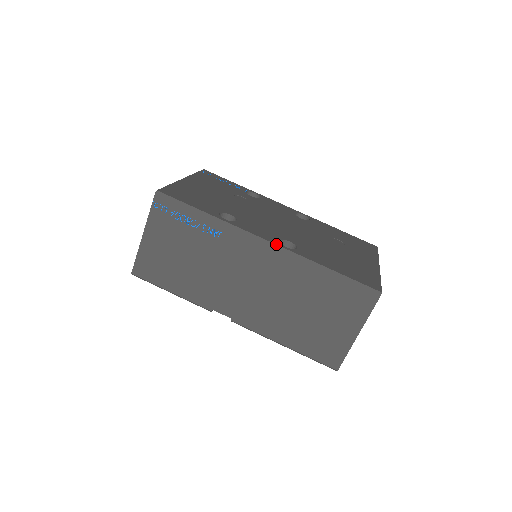
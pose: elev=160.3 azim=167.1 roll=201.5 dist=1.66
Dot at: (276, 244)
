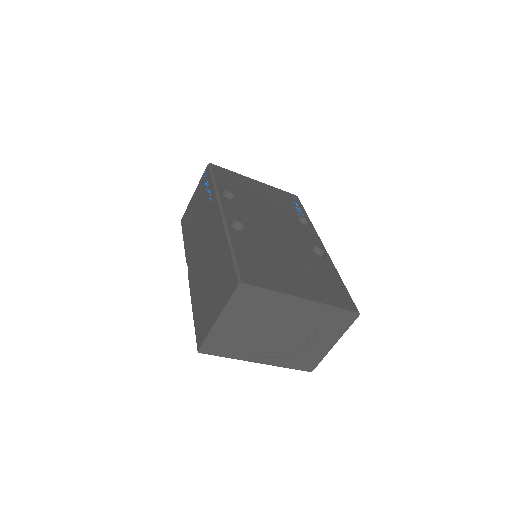
Dot at: (225, 216)
